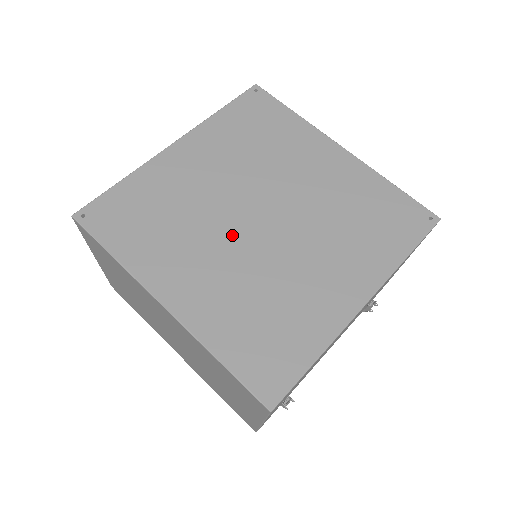
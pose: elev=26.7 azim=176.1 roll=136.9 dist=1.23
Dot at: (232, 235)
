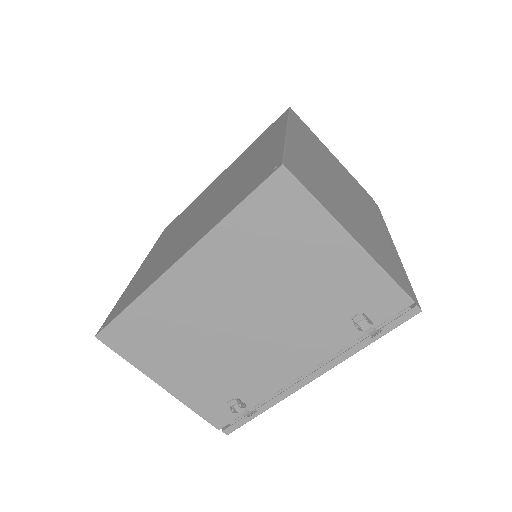
Dot at: (185, 224)
